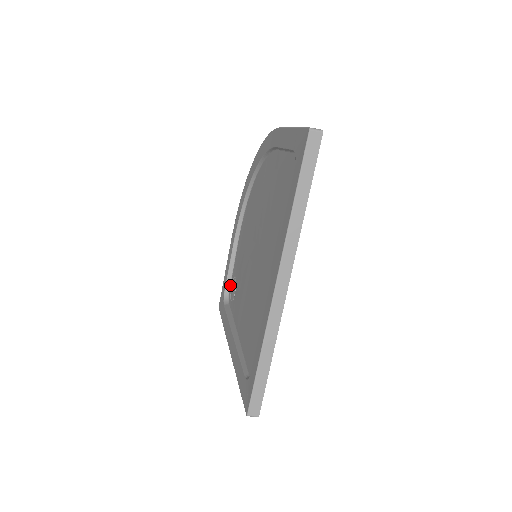
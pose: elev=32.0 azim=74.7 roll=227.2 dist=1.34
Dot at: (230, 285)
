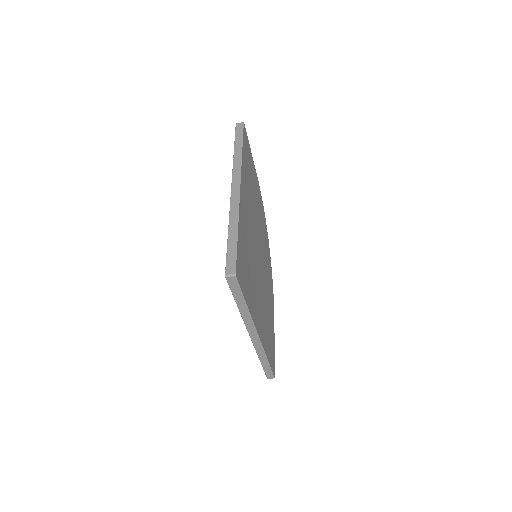
Dot at: occluded
